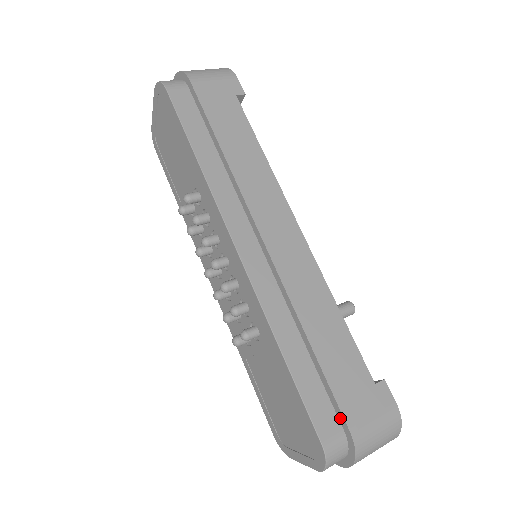
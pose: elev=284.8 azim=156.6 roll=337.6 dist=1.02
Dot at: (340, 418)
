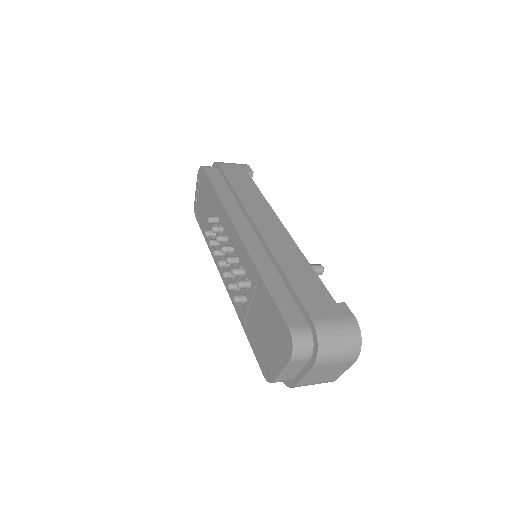
Dot at: (305, 316)
